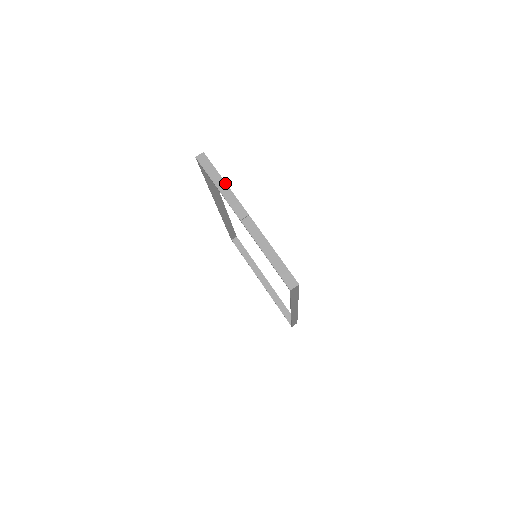
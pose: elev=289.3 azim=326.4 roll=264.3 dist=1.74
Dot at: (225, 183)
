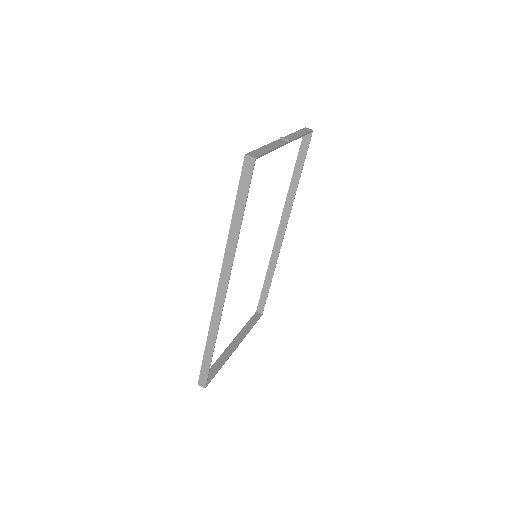
Dot at: (302, 135)
